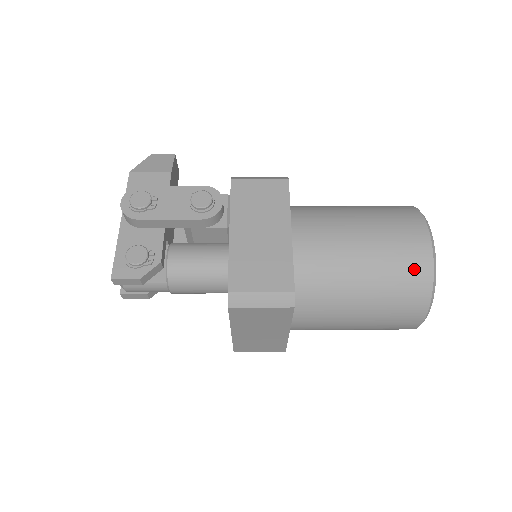
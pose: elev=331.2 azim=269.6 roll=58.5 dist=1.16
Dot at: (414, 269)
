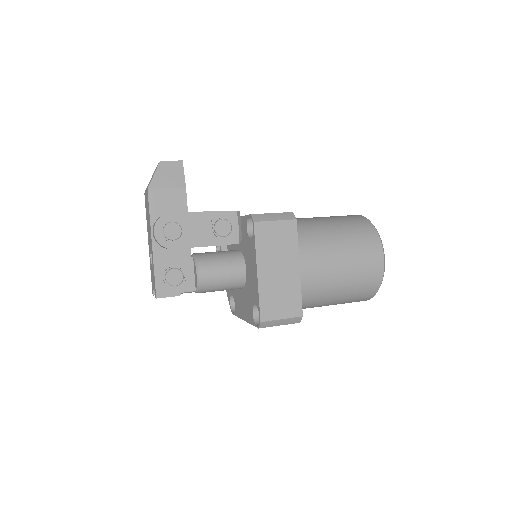
Dot at: (371, 283)
